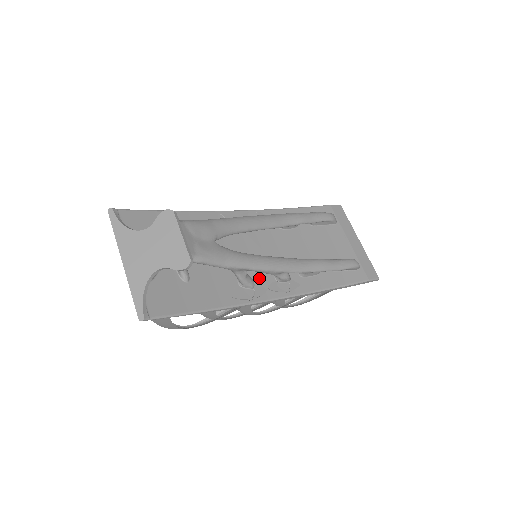
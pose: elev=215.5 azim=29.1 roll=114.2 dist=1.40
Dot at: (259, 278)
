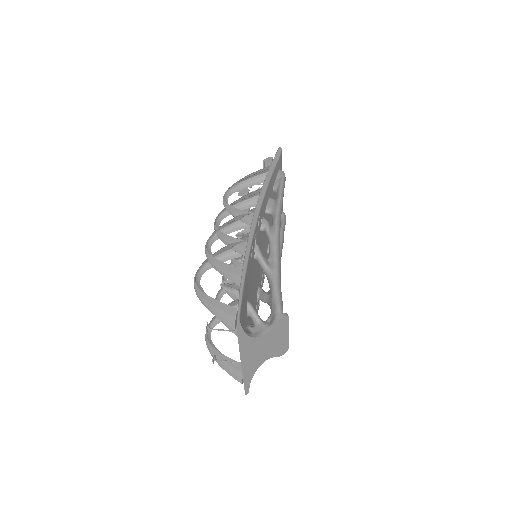
Dot at: (260, 281)
